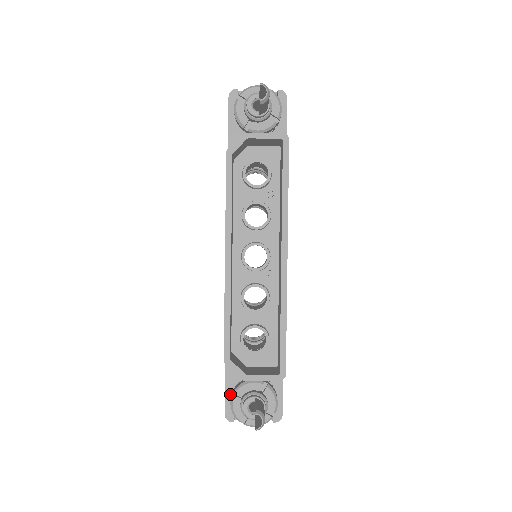
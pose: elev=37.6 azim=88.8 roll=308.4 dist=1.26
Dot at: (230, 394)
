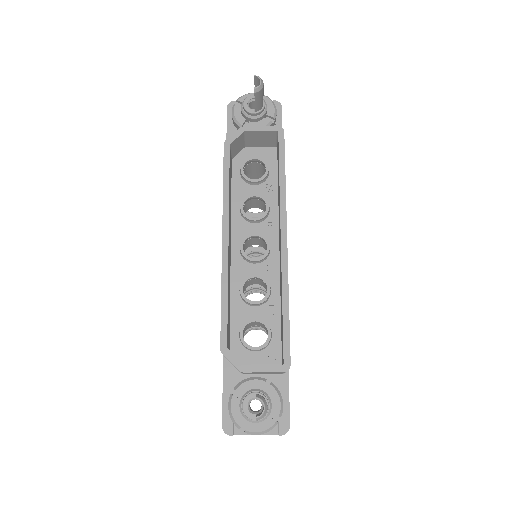
Dot at: (228, 401)
